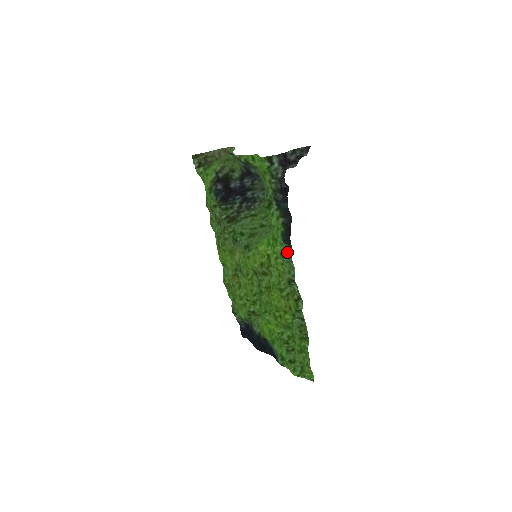
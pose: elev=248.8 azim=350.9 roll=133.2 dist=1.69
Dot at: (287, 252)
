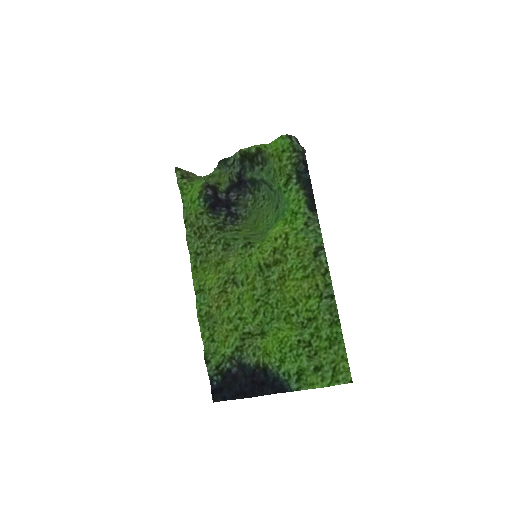
Dot at: (312, 220)
